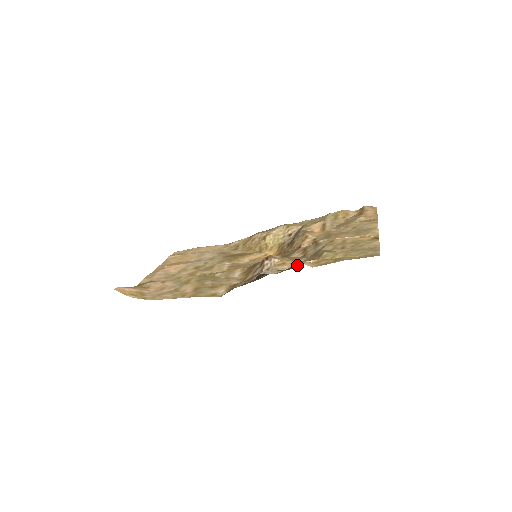
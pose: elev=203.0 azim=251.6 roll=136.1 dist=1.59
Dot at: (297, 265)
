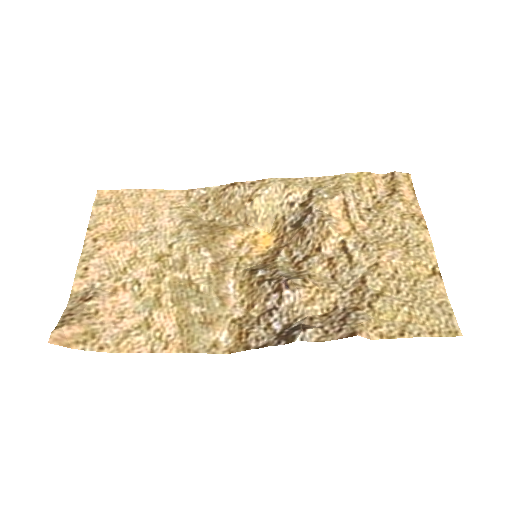
Dot at: (339, 315)
